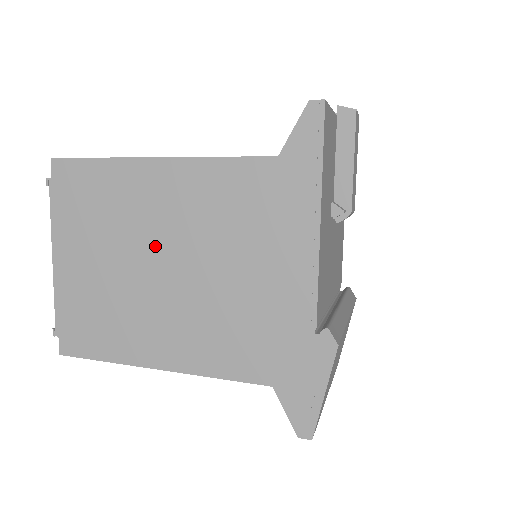
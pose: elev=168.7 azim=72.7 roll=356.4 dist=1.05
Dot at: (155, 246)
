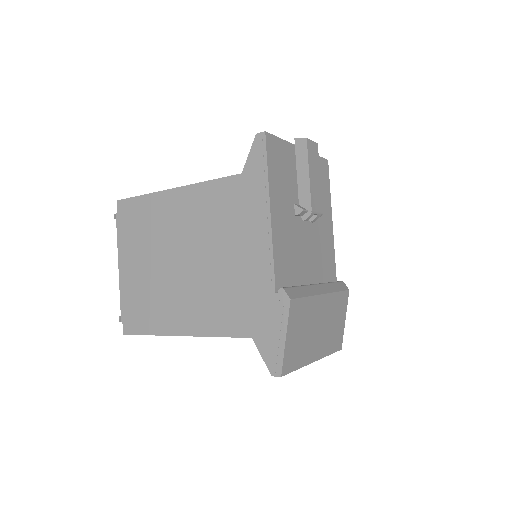
Dot at: (175, 247)
